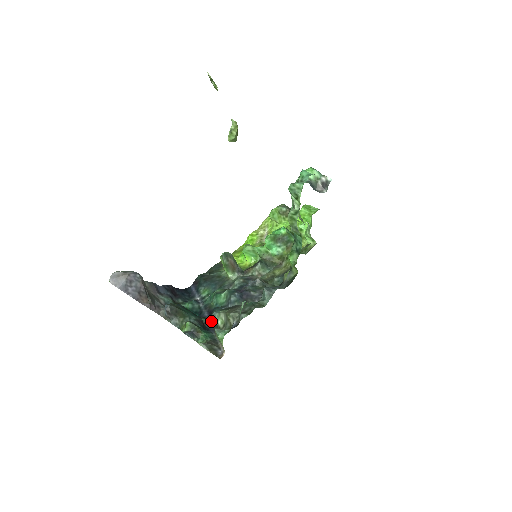
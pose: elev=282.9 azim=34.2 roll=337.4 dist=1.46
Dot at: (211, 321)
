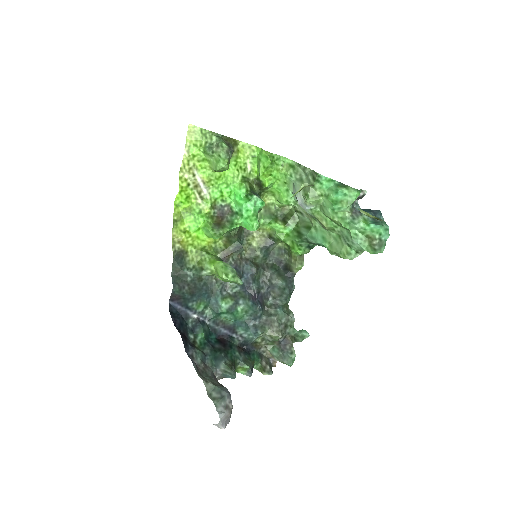
Dot at: (247, 342)
